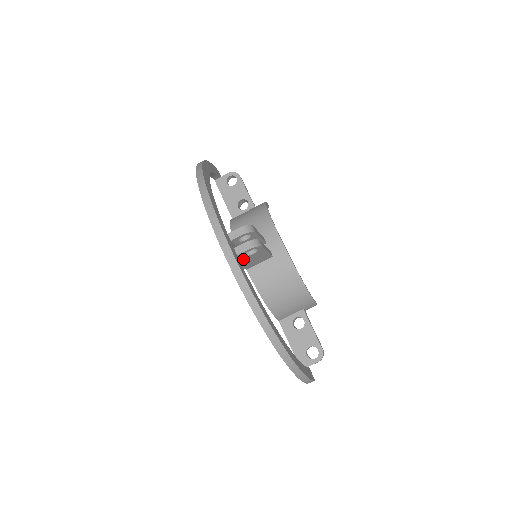
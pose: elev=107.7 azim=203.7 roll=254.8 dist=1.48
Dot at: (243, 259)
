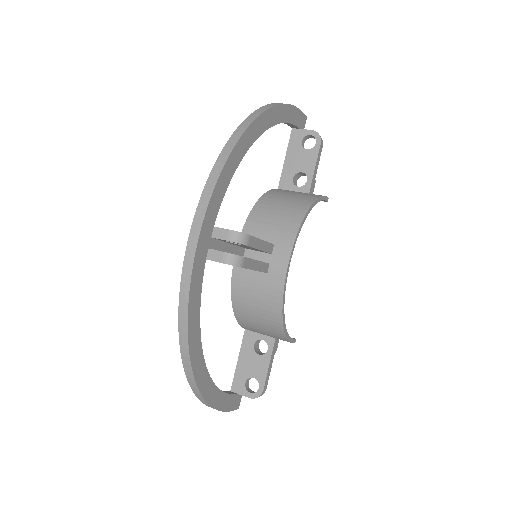
Dot at: occluded
